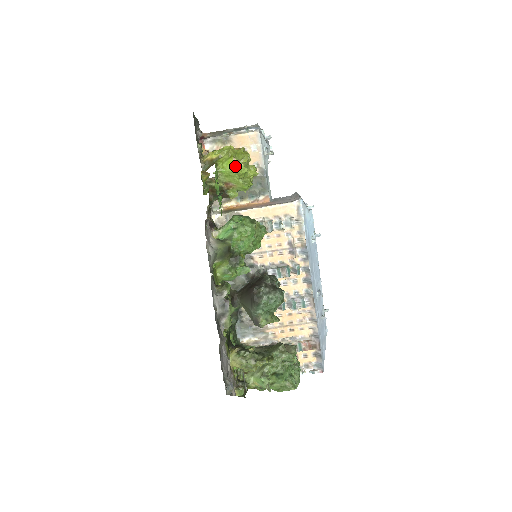
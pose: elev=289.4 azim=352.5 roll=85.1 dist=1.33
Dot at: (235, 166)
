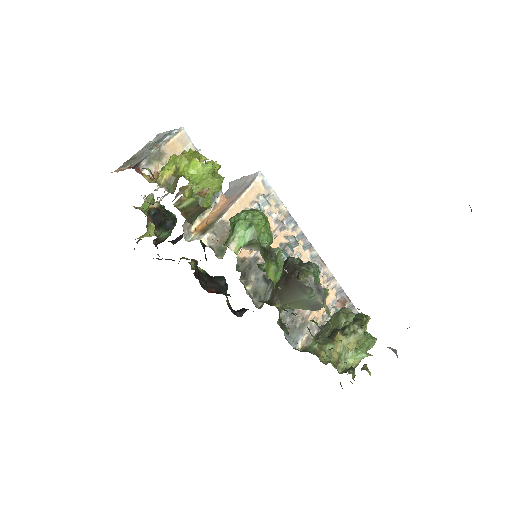
Dot at: (205, 165)
